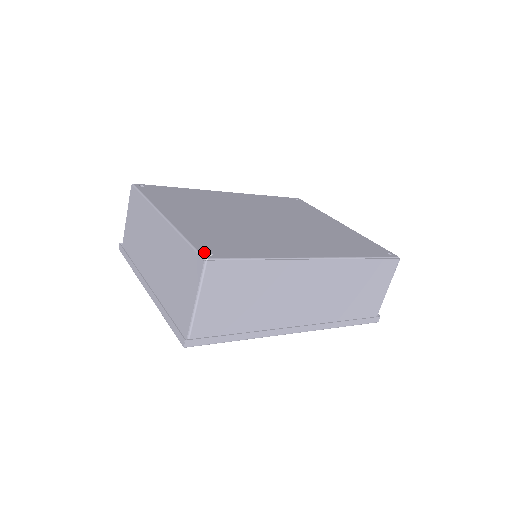
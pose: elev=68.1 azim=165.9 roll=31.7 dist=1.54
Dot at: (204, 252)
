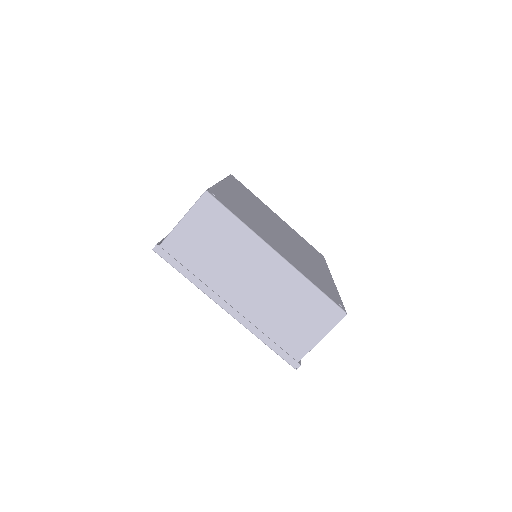
Dot at: (338, 304)
